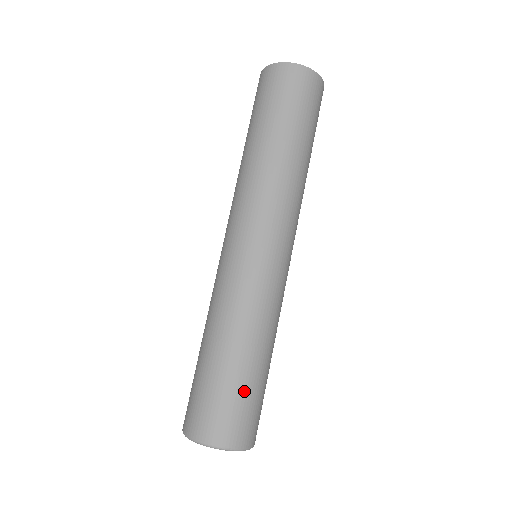
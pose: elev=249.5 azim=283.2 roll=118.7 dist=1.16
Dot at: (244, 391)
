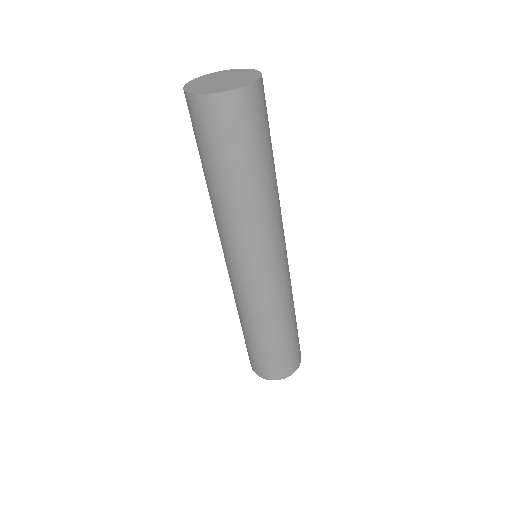
Dot at: (279, 353)
